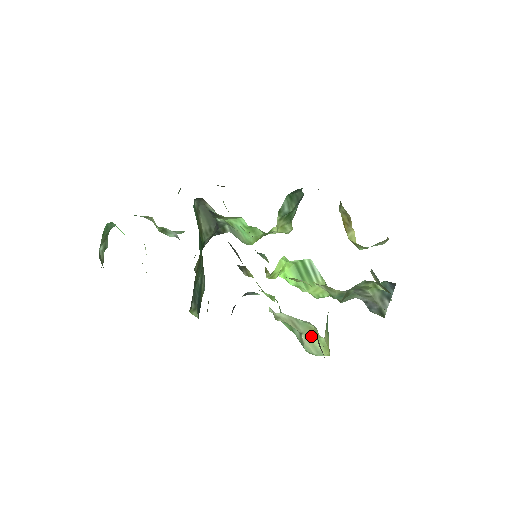
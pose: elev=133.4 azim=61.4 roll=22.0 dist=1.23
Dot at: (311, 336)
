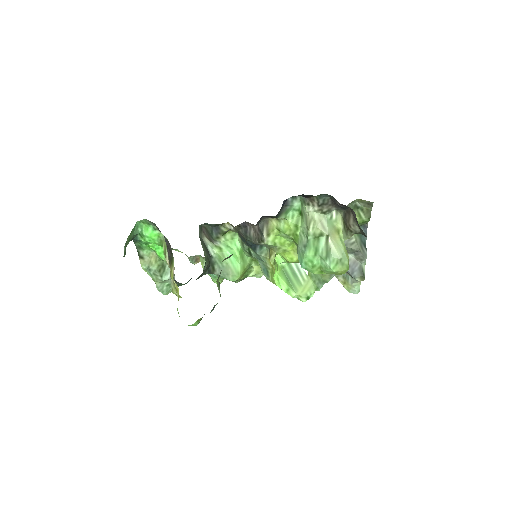
Dot at: (335, 237)
